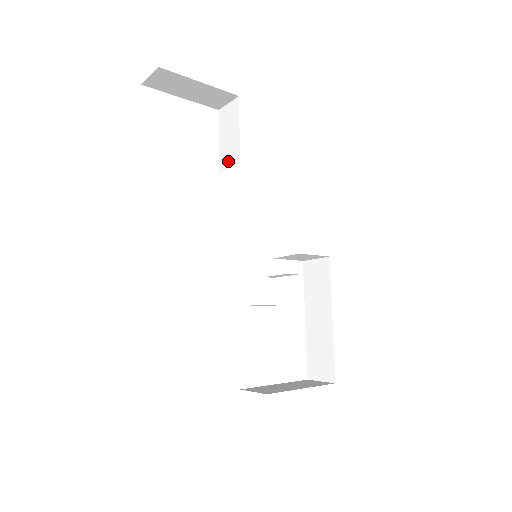
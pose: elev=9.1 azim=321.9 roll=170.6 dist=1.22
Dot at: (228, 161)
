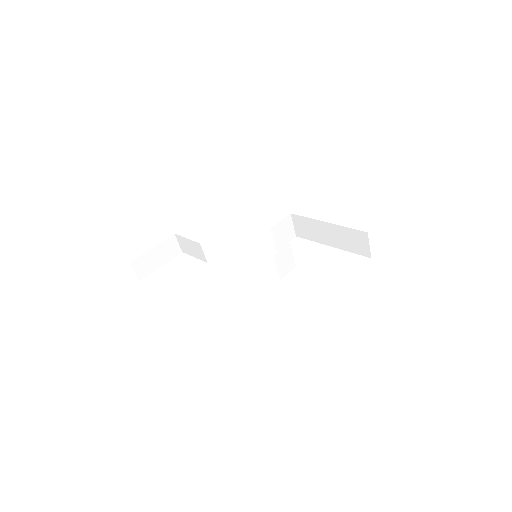
Dot at: (201, 253)
